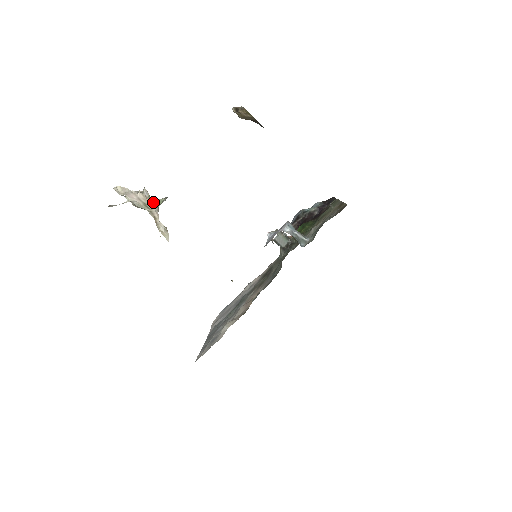
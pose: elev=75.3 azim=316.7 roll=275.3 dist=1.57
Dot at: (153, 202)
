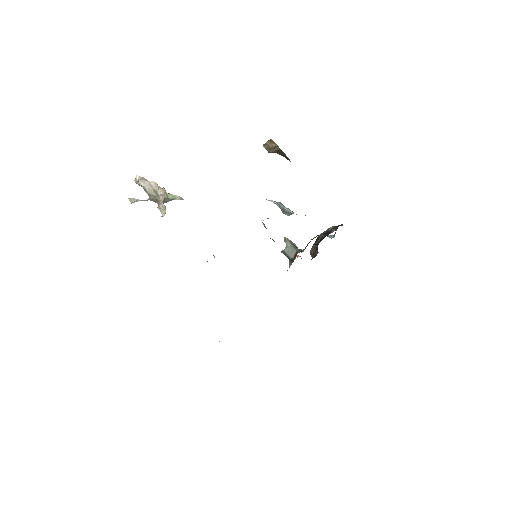
Dot at: (163, 191)
